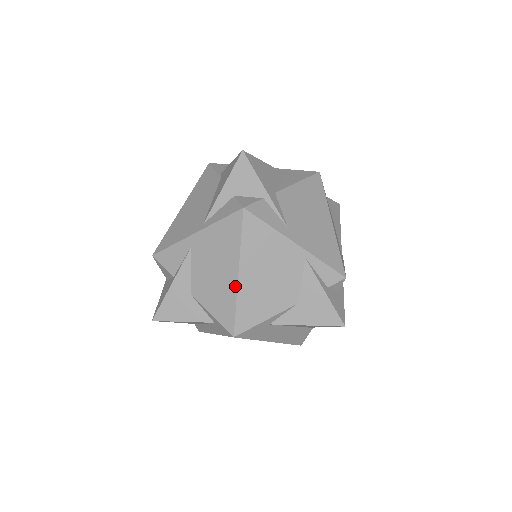
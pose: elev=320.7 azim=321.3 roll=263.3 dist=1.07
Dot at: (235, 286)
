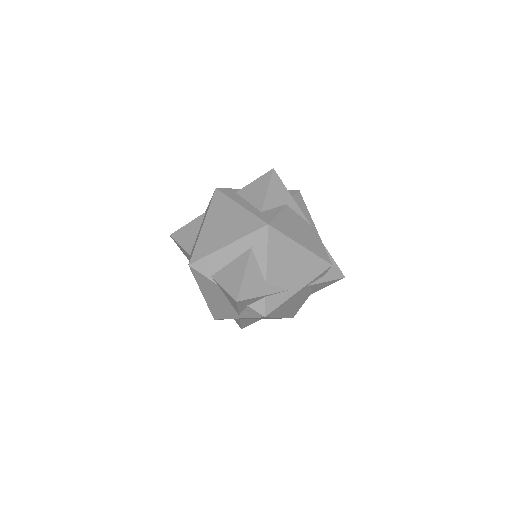
Dot at: occluded
